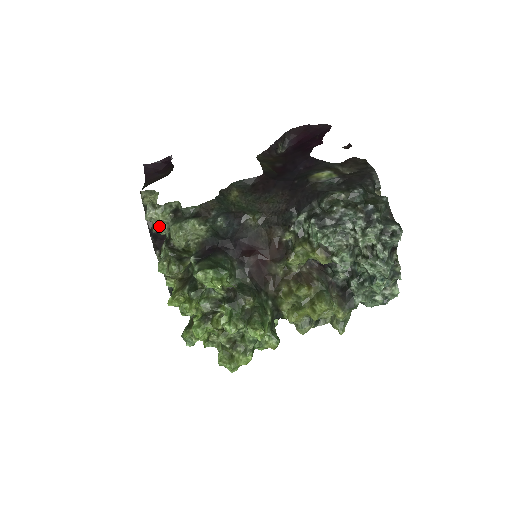
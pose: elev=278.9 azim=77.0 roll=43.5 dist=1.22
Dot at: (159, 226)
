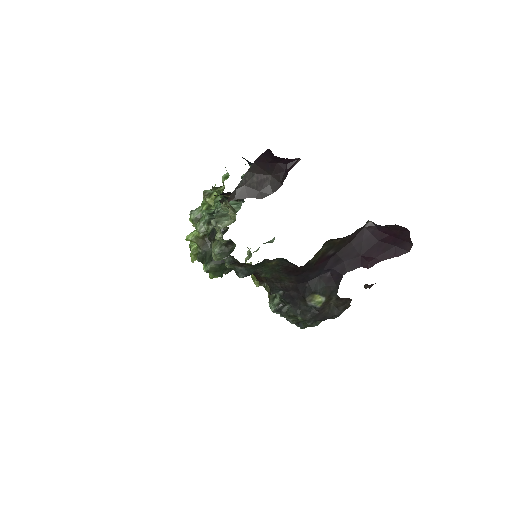
Dot at: (215, 229)
